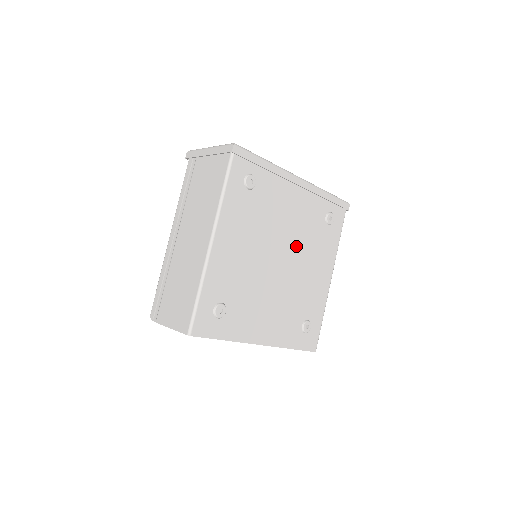
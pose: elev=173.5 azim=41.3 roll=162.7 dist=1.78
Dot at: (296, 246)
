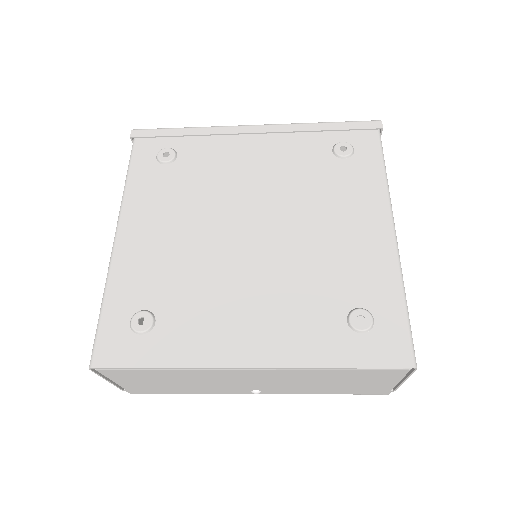
Dot at: (281, 203)
